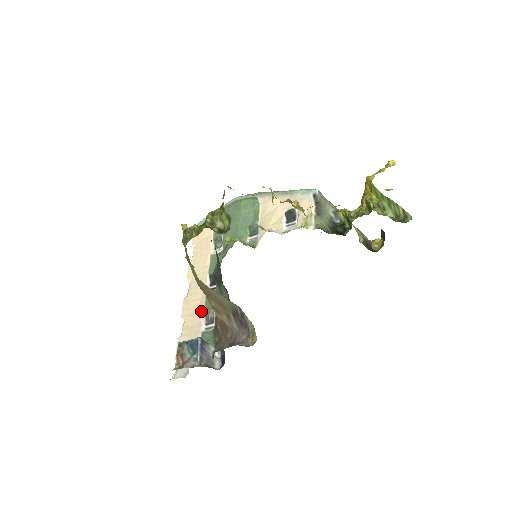
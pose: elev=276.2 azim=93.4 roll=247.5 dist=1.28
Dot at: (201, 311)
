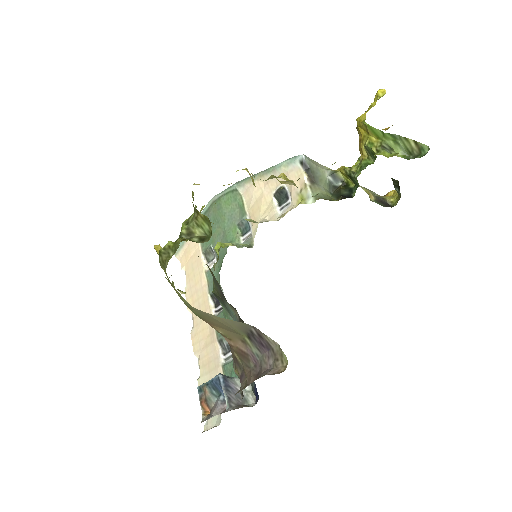
Dot at: (214, 340)
